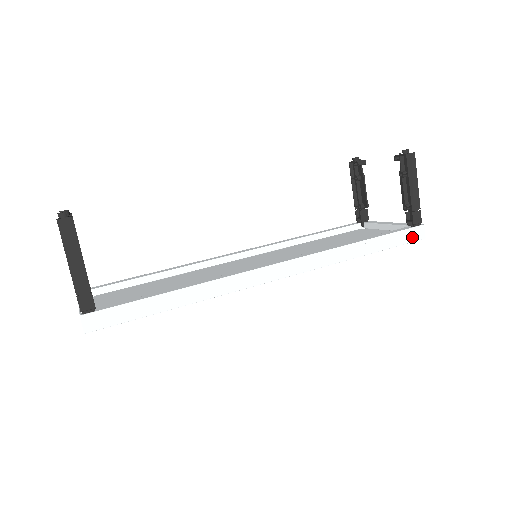
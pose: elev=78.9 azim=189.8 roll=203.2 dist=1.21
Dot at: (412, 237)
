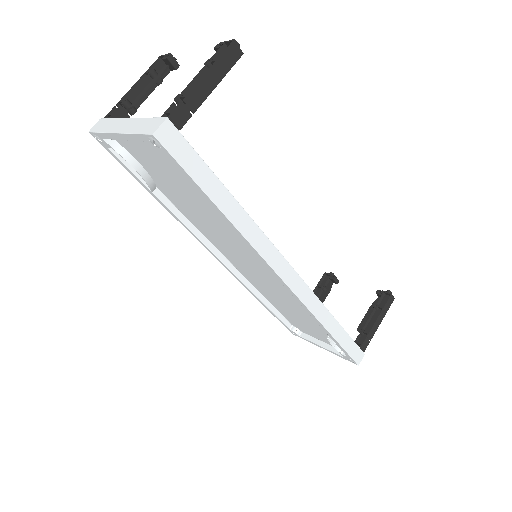
Dot at: (355, 355)
